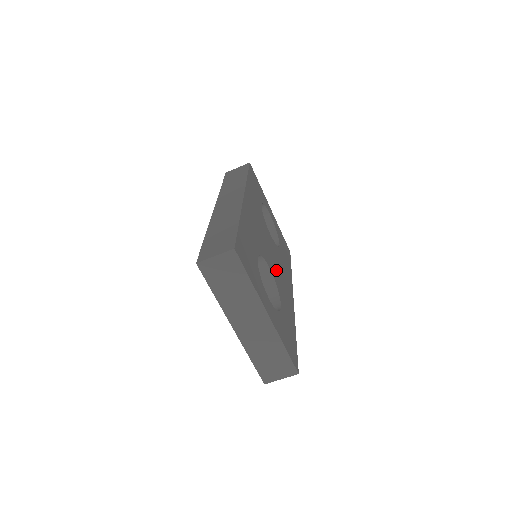
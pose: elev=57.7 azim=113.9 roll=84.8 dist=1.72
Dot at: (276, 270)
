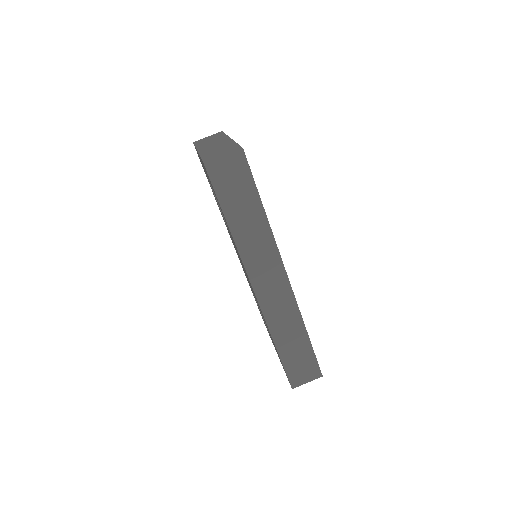
Dot at: occluded
